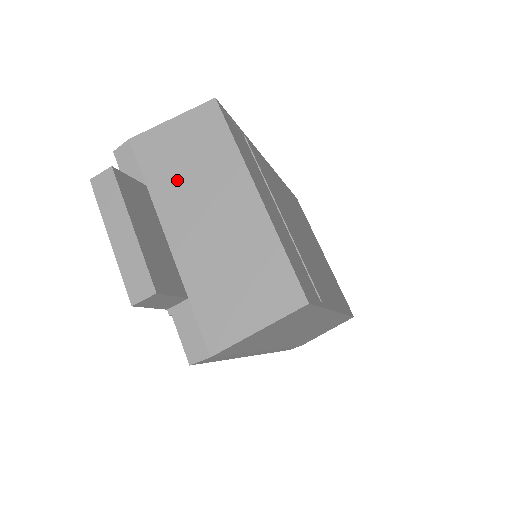
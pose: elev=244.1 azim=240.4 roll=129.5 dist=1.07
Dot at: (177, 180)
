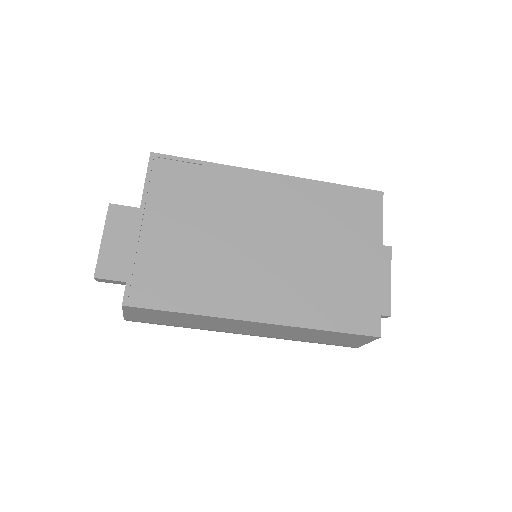
Dot at: occluded
